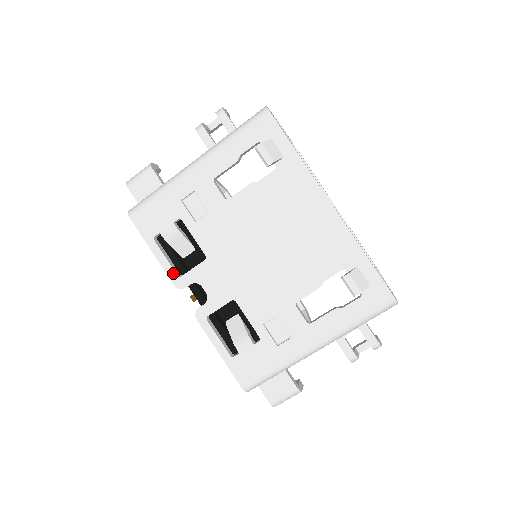
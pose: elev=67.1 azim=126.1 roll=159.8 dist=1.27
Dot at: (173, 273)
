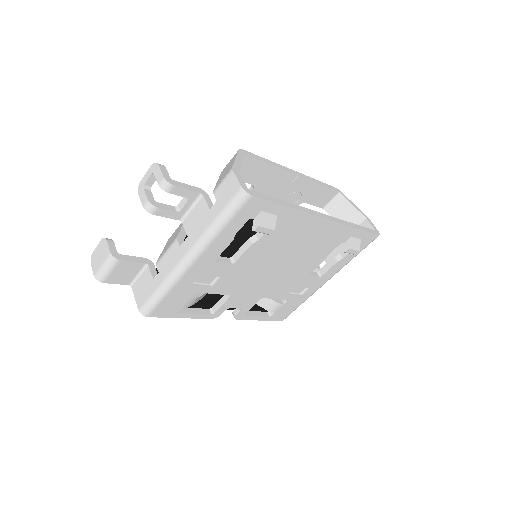
Dot at: (206, 316)
